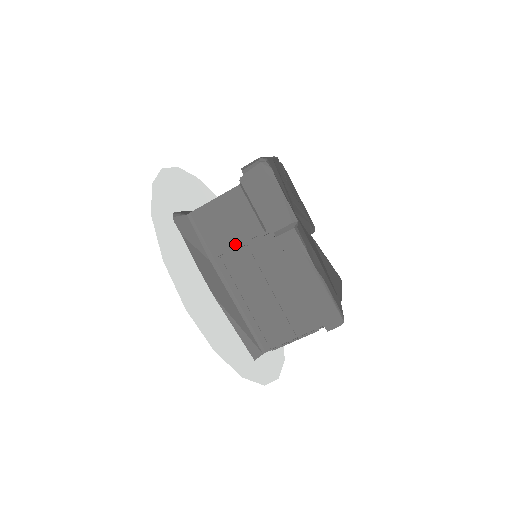
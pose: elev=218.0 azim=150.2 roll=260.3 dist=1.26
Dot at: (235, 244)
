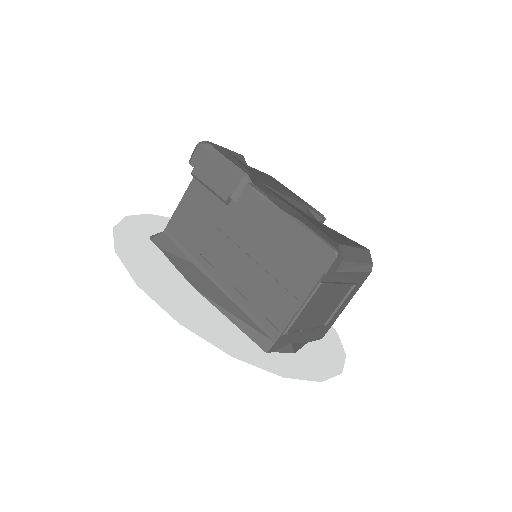
Dot at: (208, 234)
